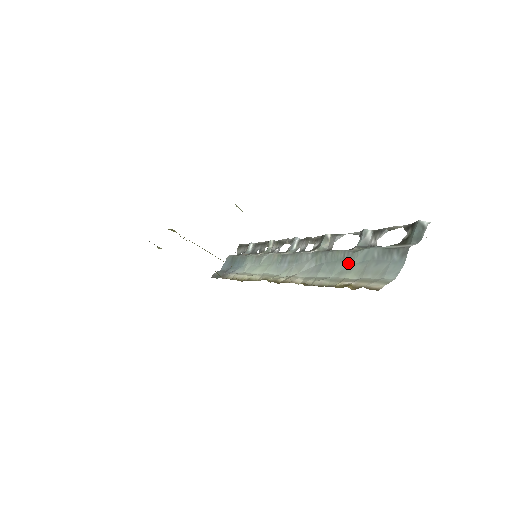
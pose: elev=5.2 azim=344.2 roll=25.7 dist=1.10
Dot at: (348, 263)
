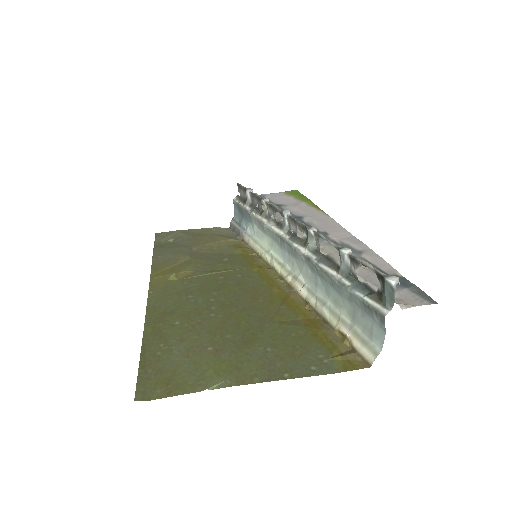
Dot at: (338, 294)
